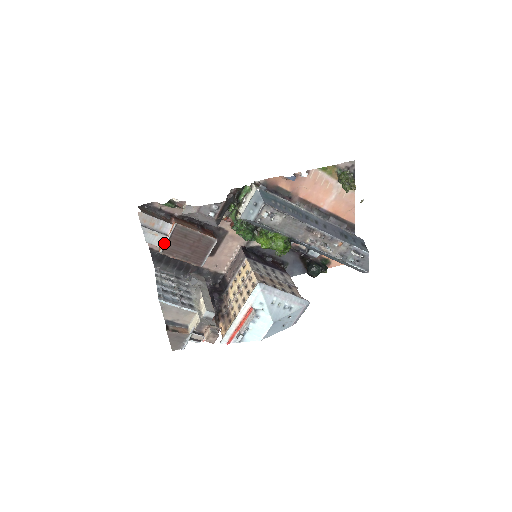
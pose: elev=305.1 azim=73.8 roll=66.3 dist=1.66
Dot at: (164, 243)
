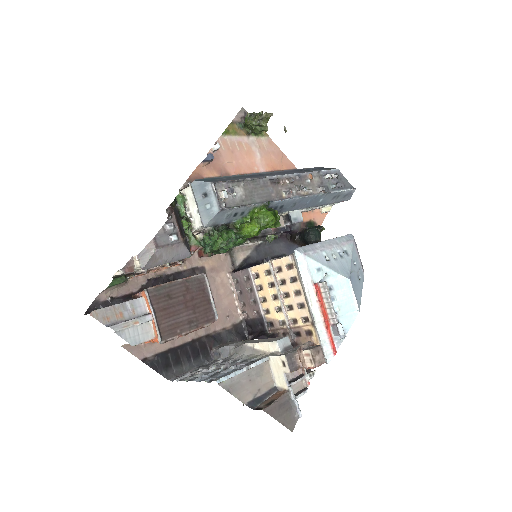
Dot at: (154, 326)
